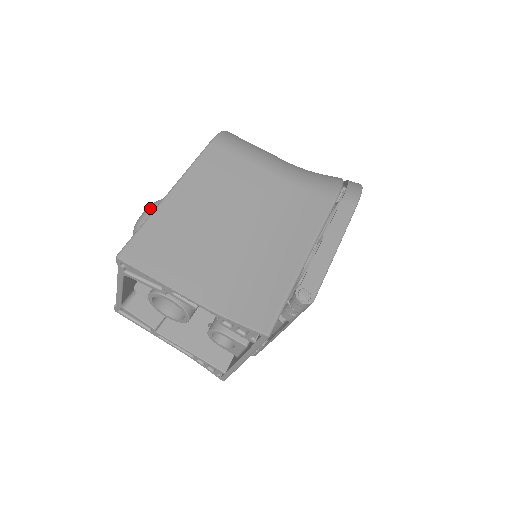
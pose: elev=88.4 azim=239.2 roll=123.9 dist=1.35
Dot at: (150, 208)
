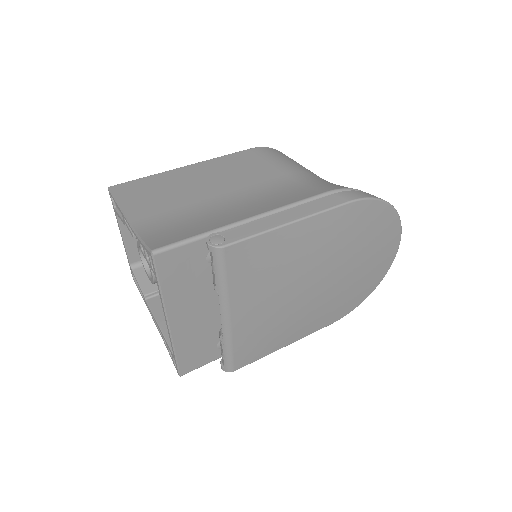
Dot at: occluded
